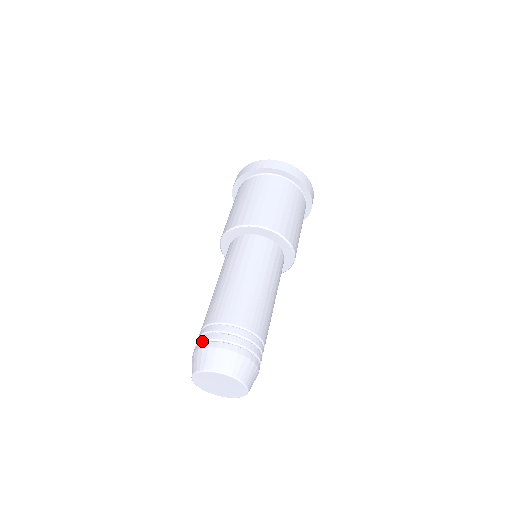
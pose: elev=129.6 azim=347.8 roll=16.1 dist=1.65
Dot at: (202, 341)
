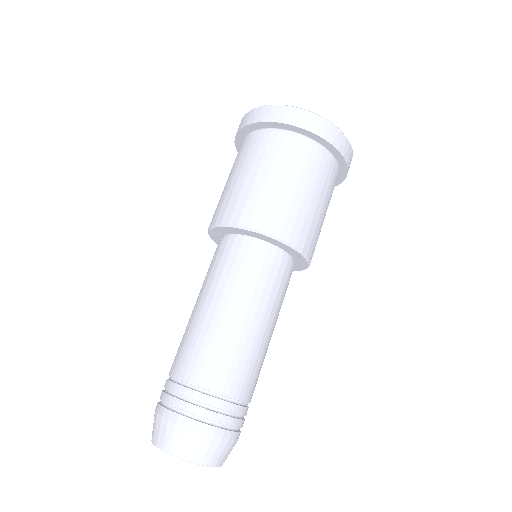
Dot at: (183, 411)
